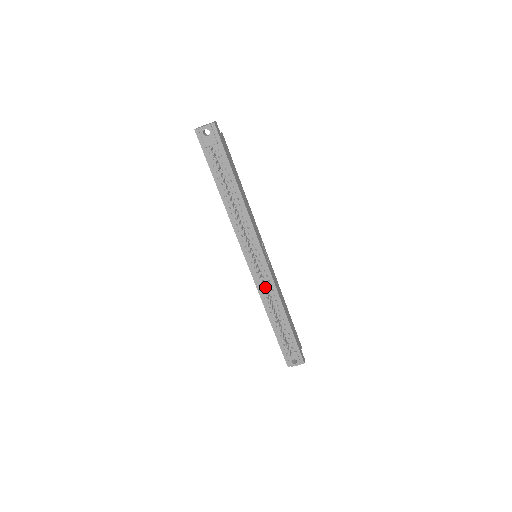
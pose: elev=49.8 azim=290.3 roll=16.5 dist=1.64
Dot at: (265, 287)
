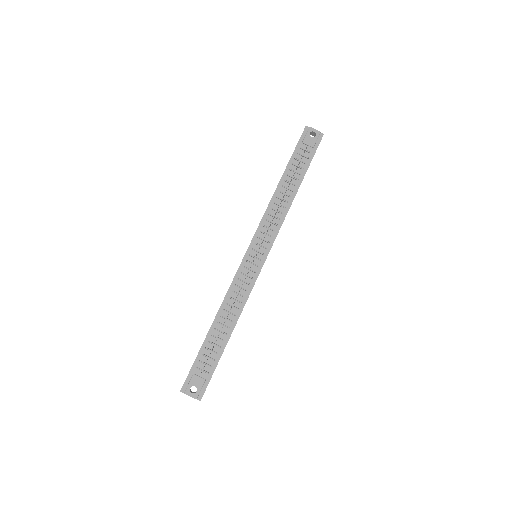
Dot at: (241, 286)
